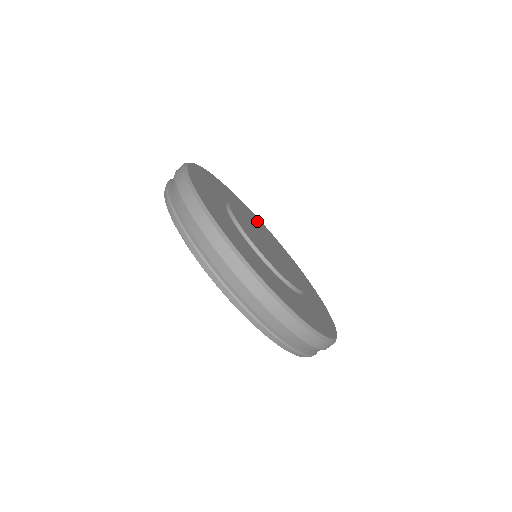
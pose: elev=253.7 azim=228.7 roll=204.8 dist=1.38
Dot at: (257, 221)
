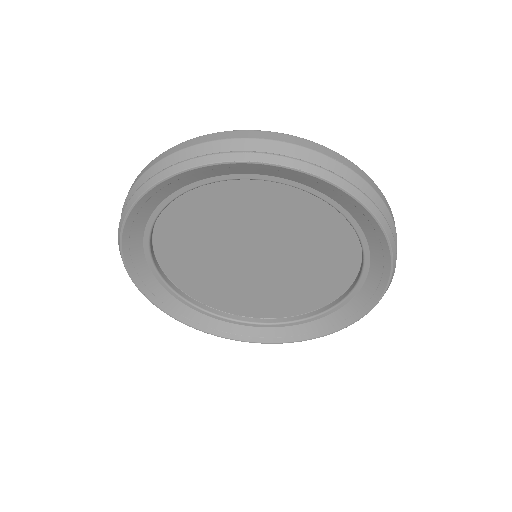
Dot at: occluded
